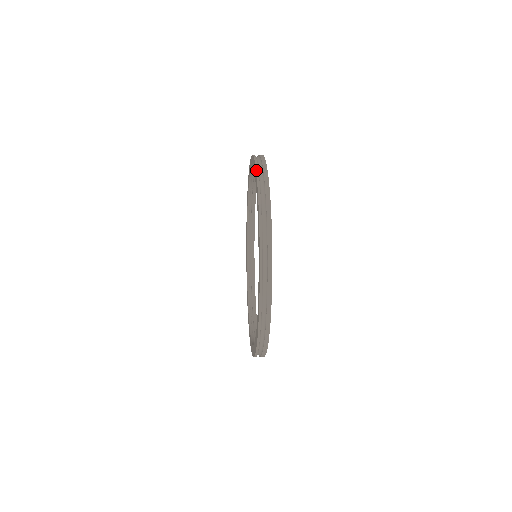
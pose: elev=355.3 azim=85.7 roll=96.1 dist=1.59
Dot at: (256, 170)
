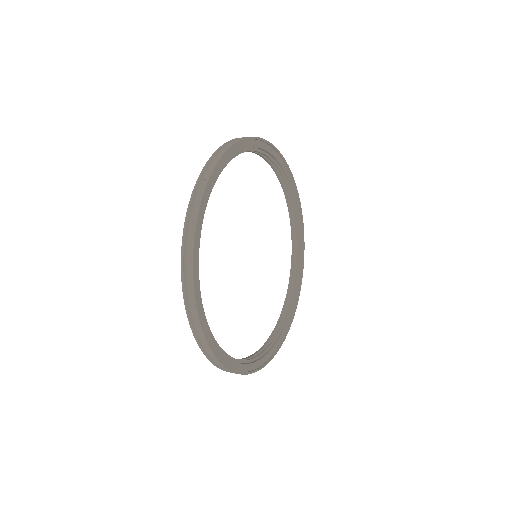
Dot at: (198, 178)
